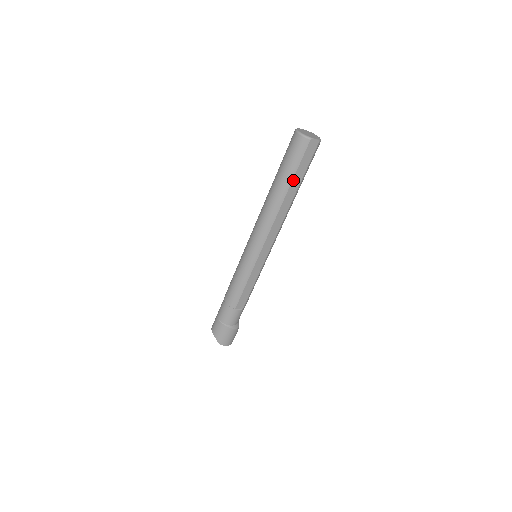
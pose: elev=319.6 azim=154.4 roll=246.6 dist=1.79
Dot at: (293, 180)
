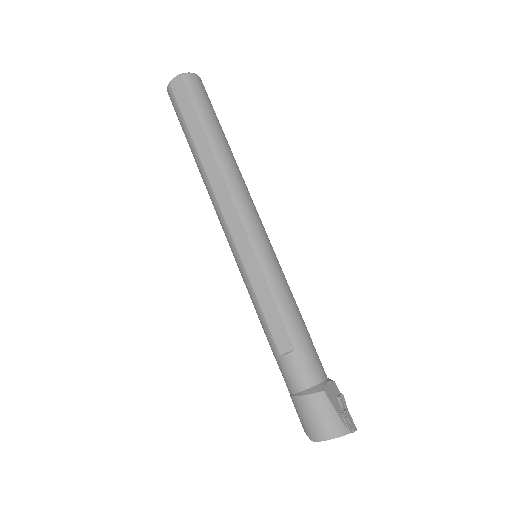
Dot at: (191, 132)
